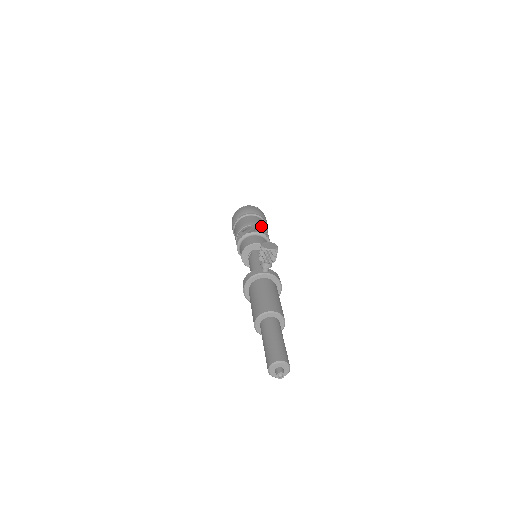
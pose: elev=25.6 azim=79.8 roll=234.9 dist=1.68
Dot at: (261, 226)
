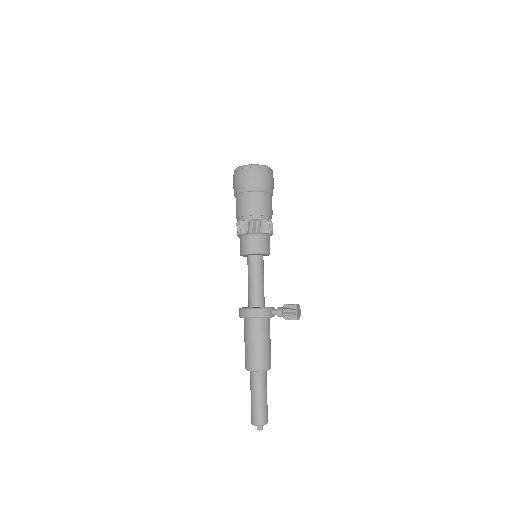
Dot at: occluded
